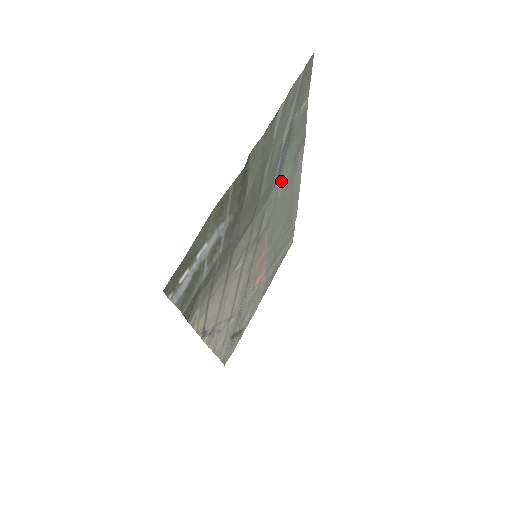
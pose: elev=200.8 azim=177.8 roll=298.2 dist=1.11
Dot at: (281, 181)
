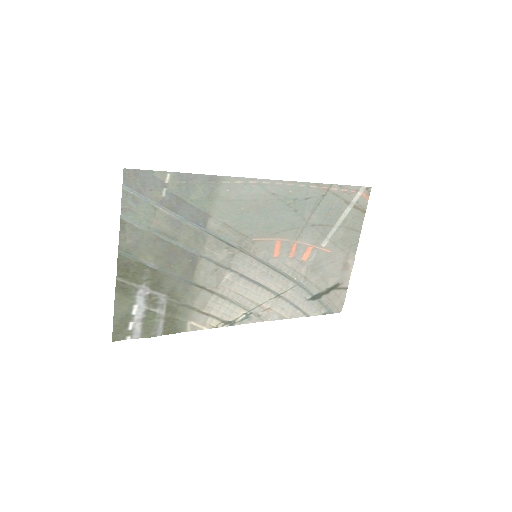
Dot at: (216, 214)
